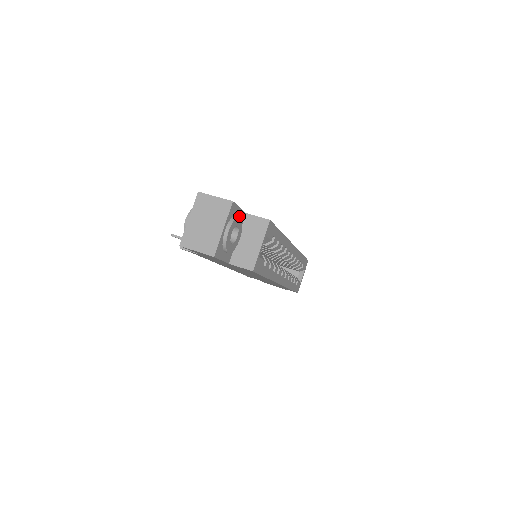
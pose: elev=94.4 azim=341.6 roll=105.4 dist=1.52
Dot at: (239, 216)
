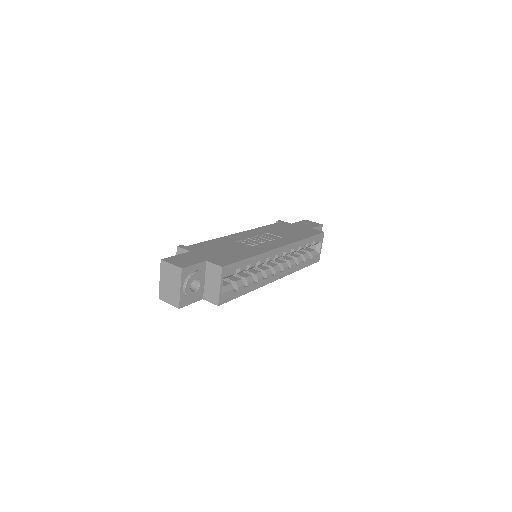
Dot at: (198, 268)
